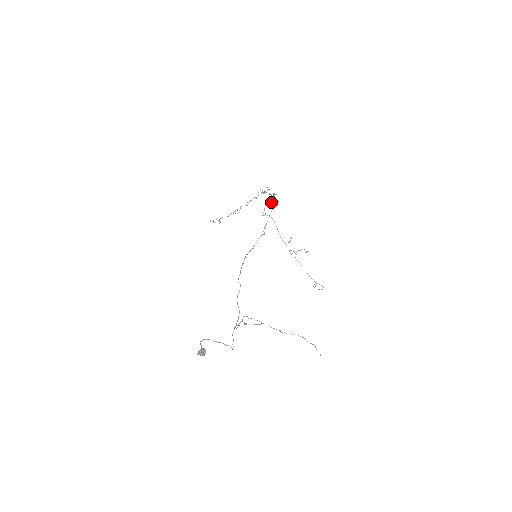
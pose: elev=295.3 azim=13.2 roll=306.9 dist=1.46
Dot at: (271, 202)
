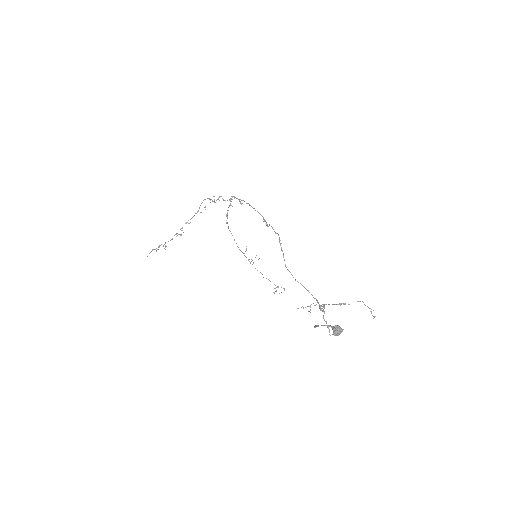
Dot at: occluded
